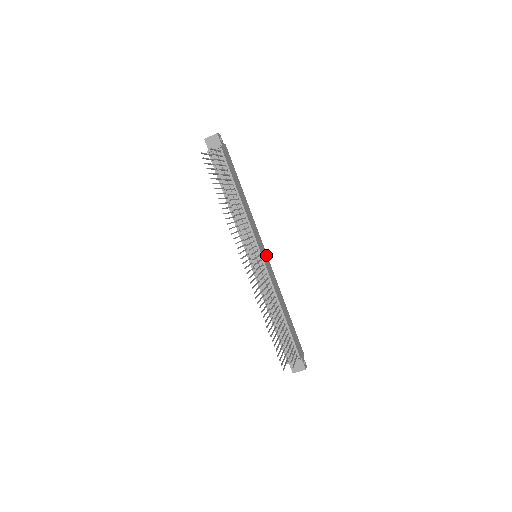
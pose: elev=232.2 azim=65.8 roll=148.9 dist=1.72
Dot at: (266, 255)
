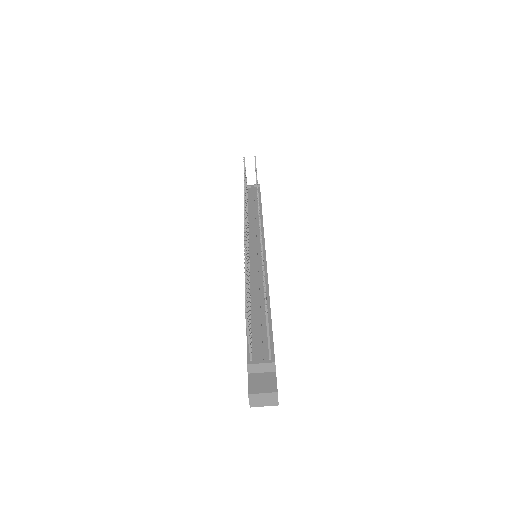
Dot at: occluded
